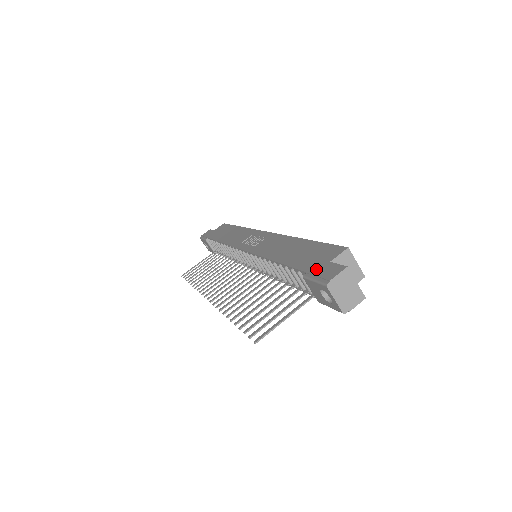
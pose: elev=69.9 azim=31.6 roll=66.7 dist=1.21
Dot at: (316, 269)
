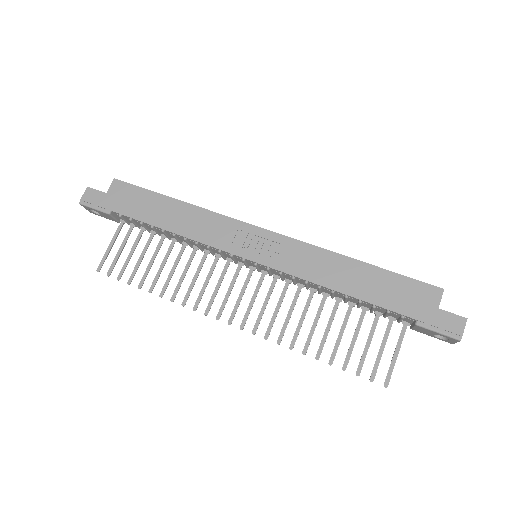
Dot at: (430, 318)
